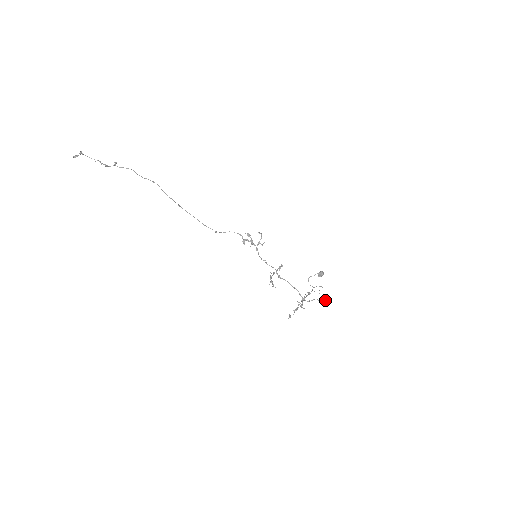
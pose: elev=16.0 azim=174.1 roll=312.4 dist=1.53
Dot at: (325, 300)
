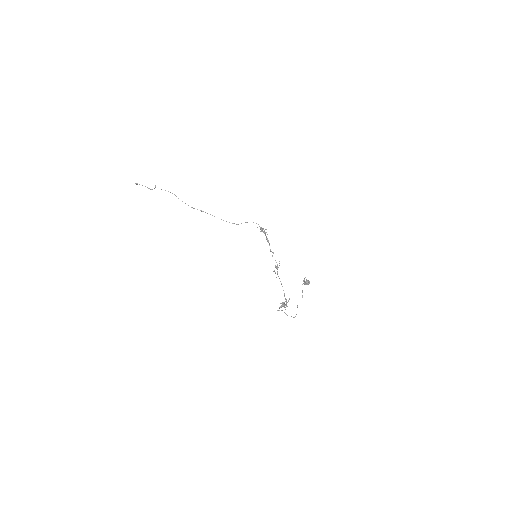
Dot at: occluded
